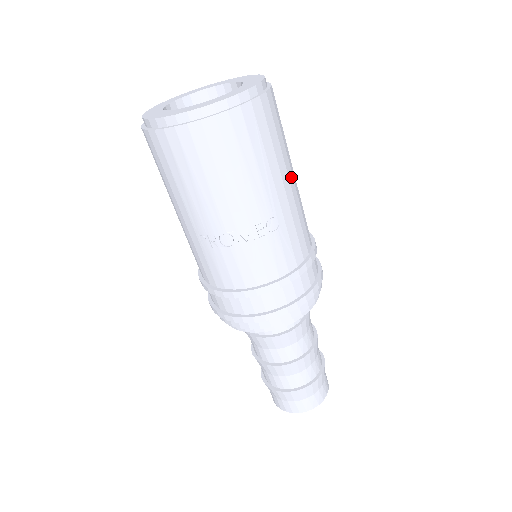
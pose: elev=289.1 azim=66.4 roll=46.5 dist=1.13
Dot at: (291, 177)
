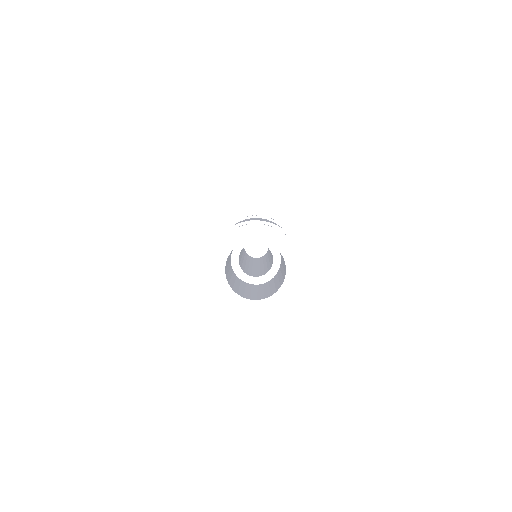
Dot at: occluded
